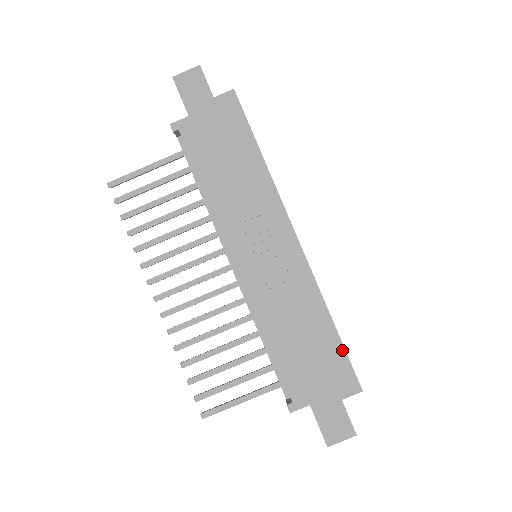
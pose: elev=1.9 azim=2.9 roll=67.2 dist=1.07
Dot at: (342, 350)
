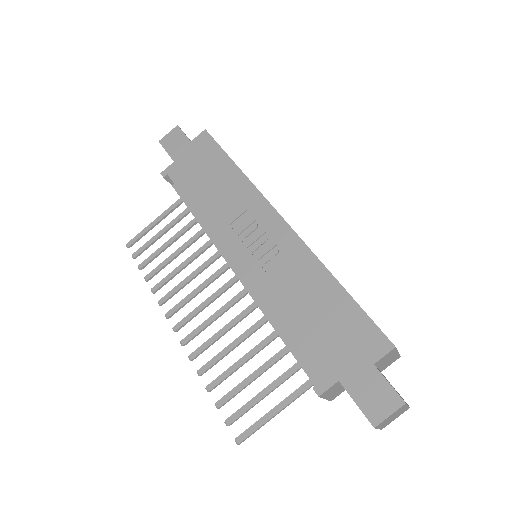
Dot at: (357, 308)
